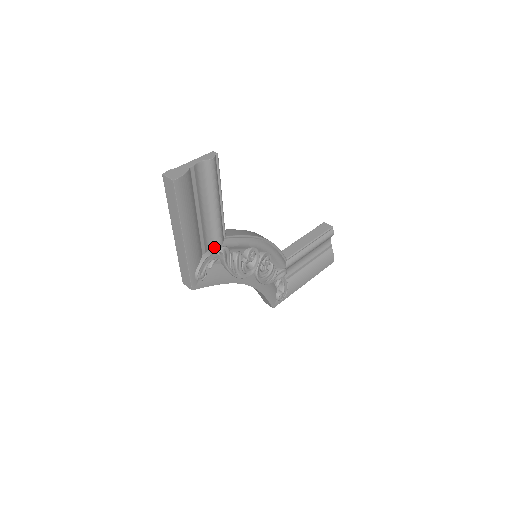
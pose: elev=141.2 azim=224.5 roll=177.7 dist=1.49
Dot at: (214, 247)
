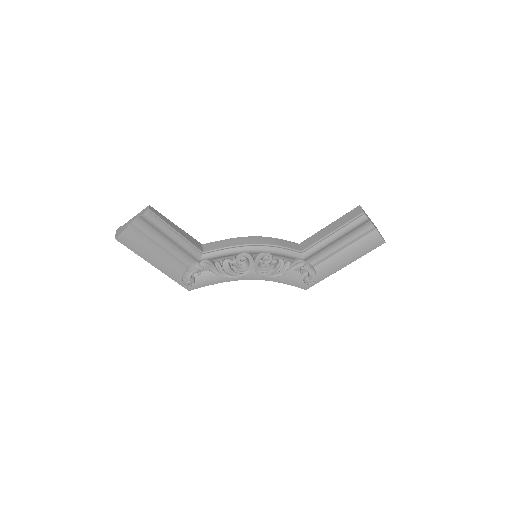
Dot at: (196, 261)
